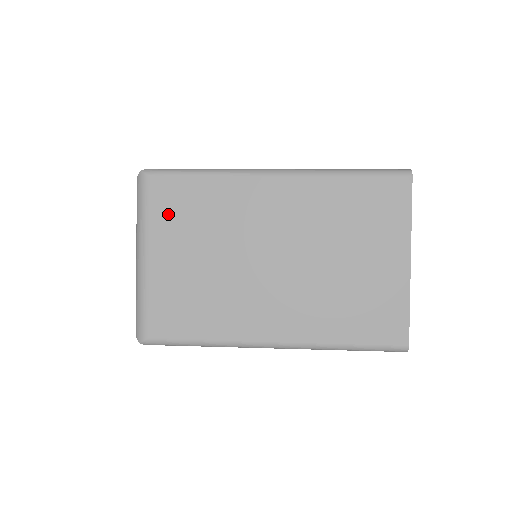
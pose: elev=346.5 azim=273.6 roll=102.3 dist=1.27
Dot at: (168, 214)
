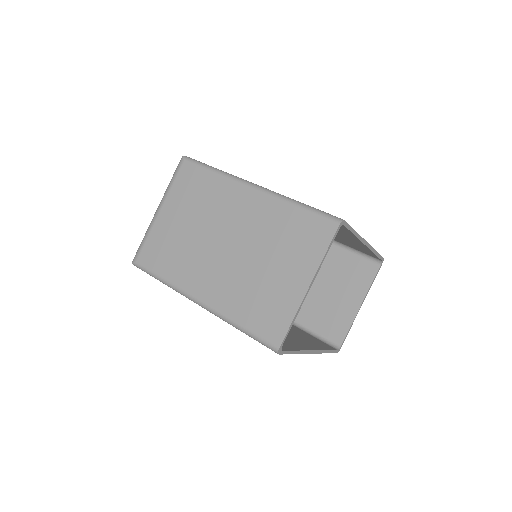
Dot at: (183, 189)
